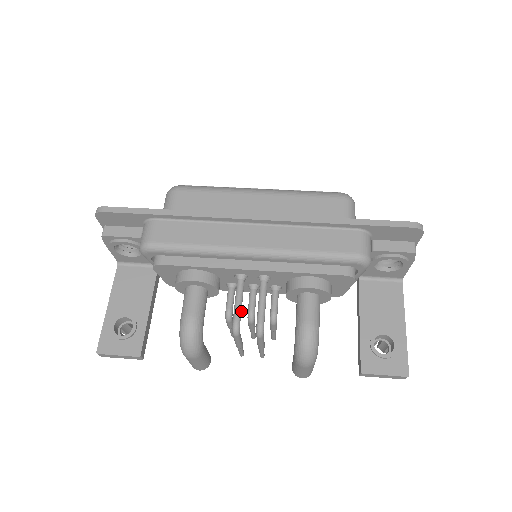
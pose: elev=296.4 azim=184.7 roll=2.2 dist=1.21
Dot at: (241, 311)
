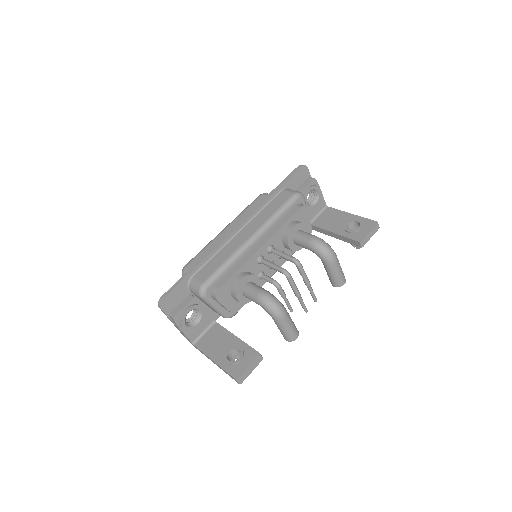
Dot at: (279, 266)
